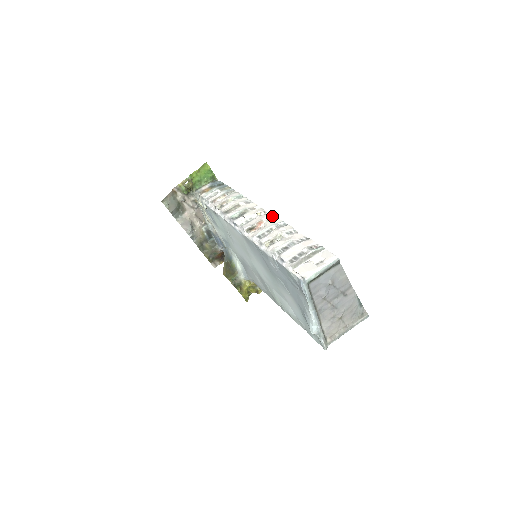
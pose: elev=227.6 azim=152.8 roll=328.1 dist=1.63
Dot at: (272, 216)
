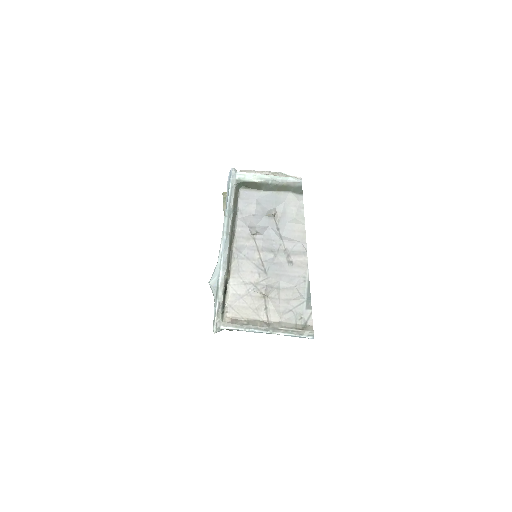
Dot at: occluded
